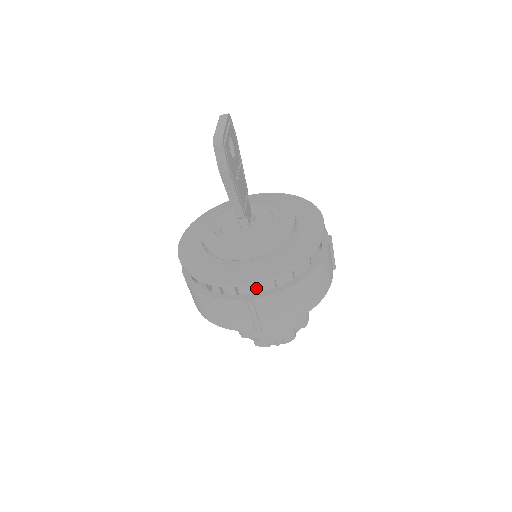
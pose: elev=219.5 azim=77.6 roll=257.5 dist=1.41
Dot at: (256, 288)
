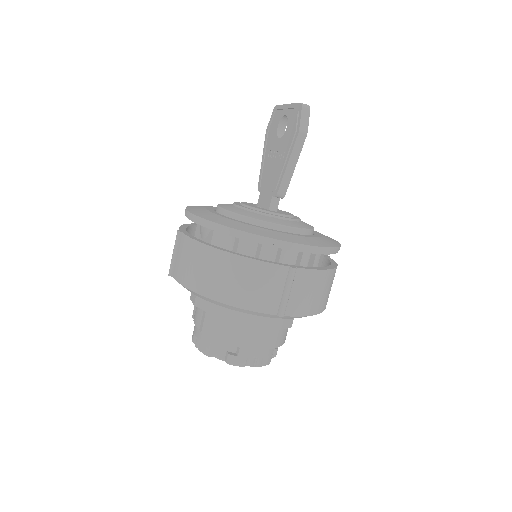
Dot at: (291, 264)
